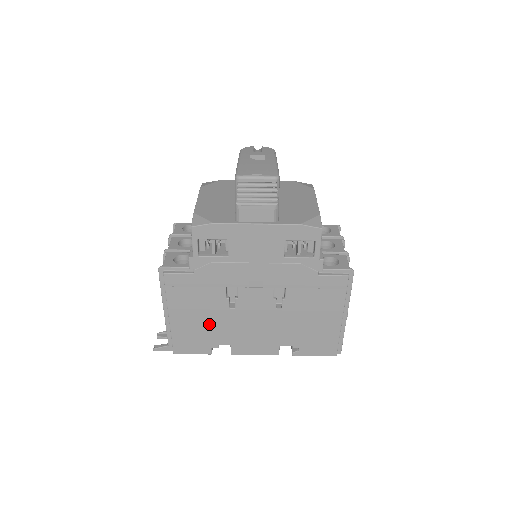
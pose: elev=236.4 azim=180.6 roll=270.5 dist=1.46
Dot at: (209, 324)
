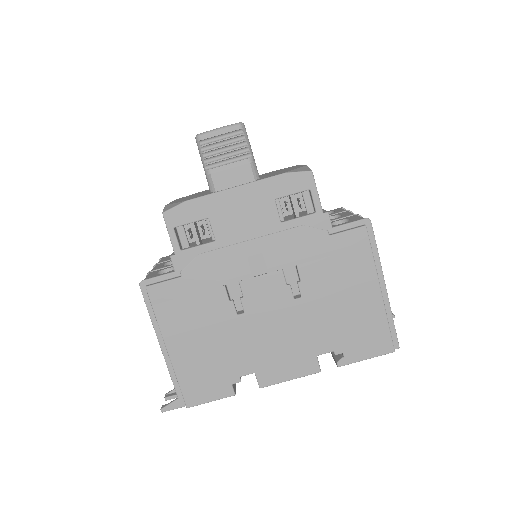
Dot at: (219, 347)
